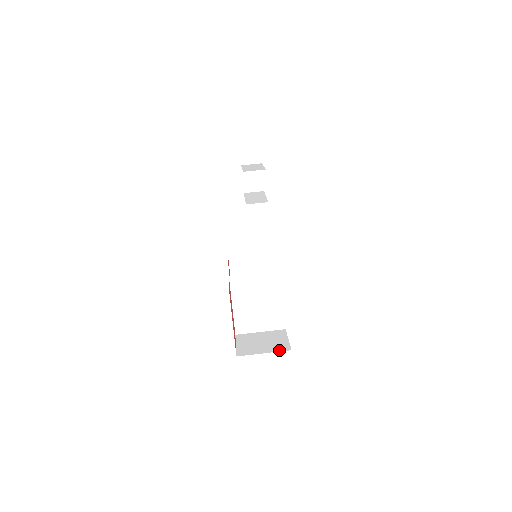
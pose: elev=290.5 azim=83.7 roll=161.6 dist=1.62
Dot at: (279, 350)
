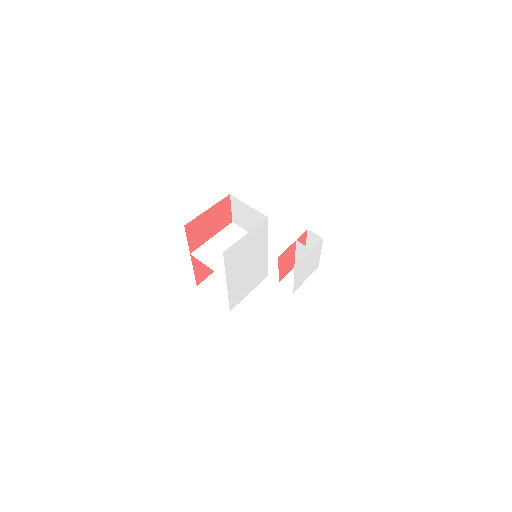
Dot at: occluded
